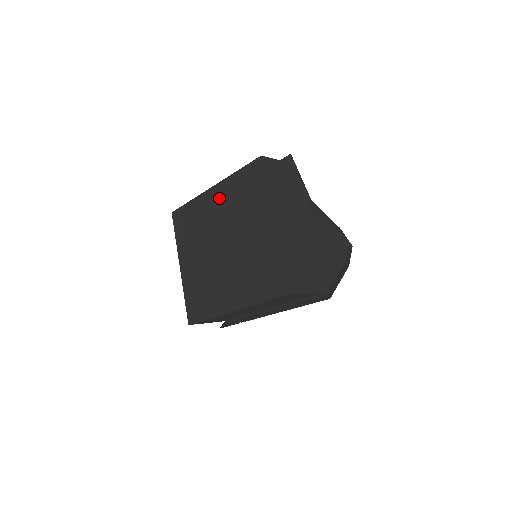
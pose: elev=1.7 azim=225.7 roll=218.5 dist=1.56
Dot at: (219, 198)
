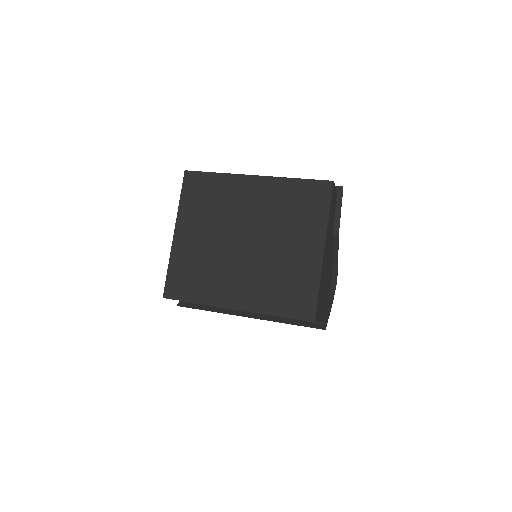
Dot at: (262, 192)
